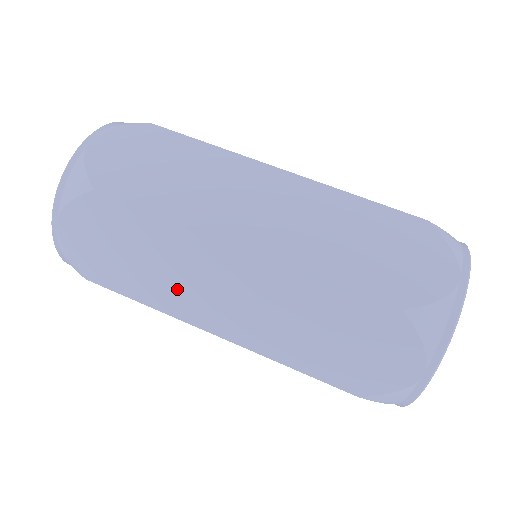
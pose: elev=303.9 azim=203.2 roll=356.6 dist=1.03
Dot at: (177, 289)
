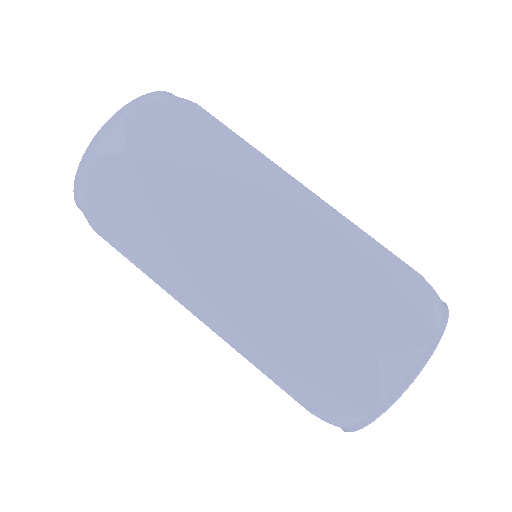
Dot at: (176, 267)
